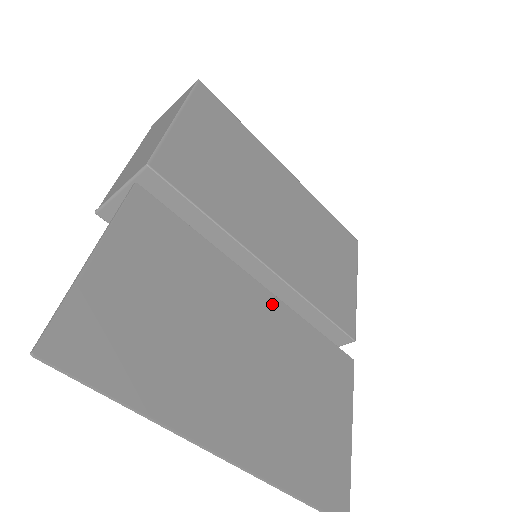
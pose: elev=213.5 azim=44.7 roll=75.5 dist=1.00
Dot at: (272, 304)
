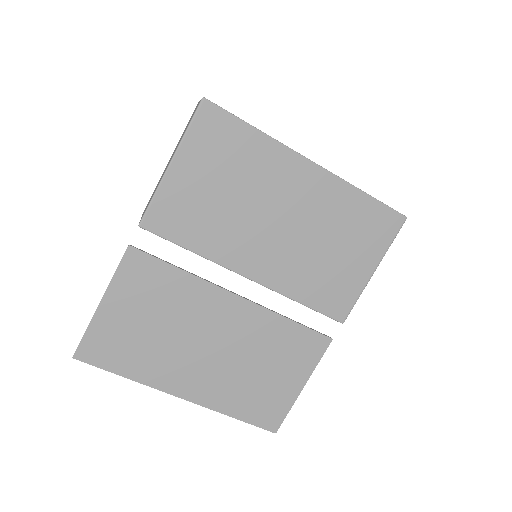
Dot at: (246, 308)
